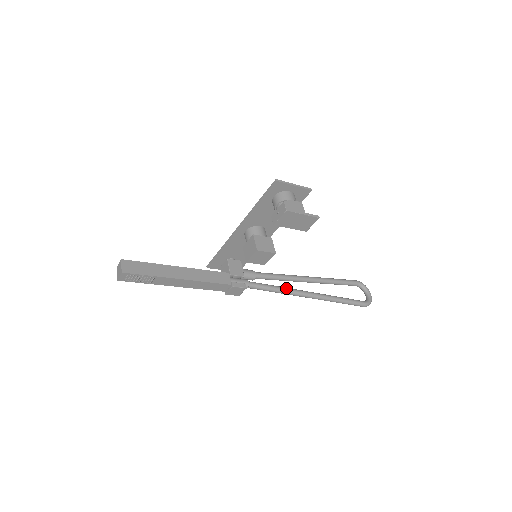
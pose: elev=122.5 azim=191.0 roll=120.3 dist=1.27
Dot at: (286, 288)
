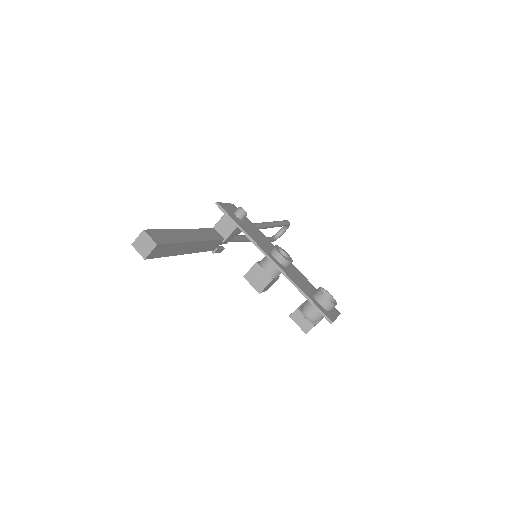
Dot at: (245, 240)
